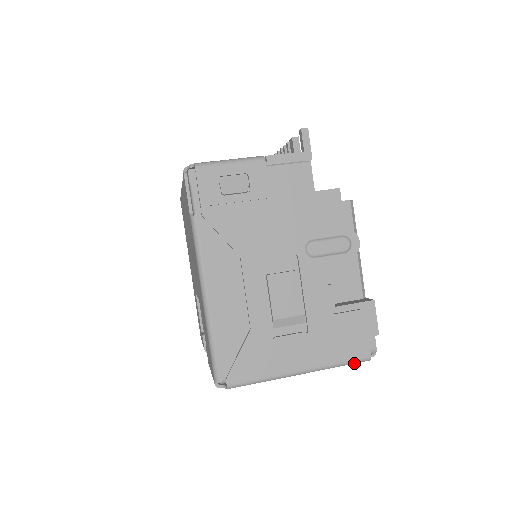
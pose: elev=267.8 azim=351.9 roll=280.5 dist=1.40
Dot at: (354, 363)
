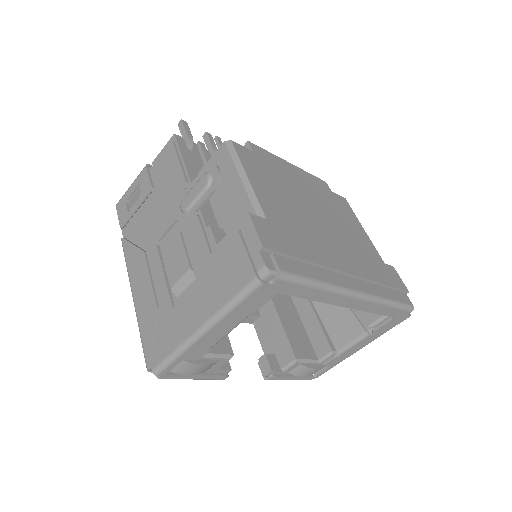
Dot at: (246, 295)
